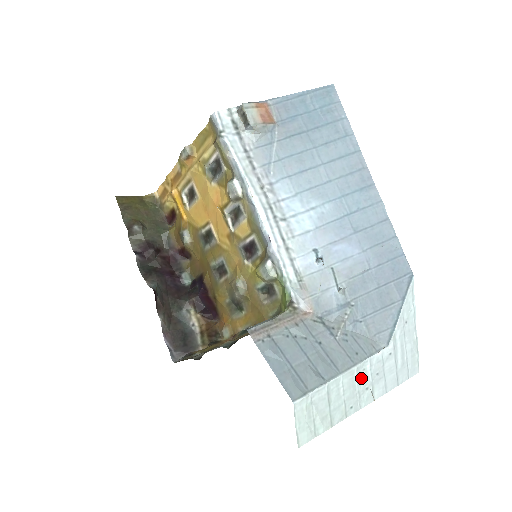
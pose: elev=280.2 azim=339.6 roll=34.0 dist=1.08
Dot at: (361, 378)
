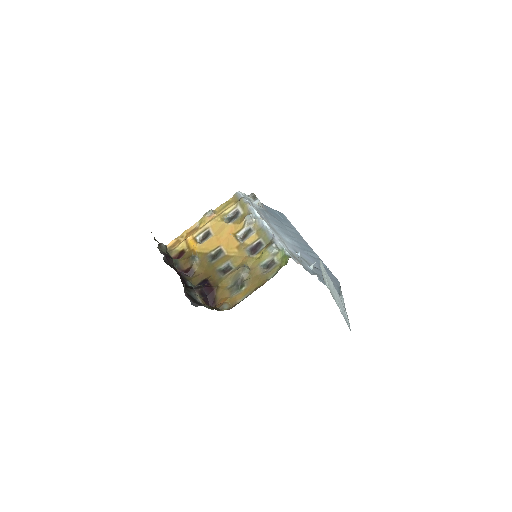
Dot at: (335, 292)
